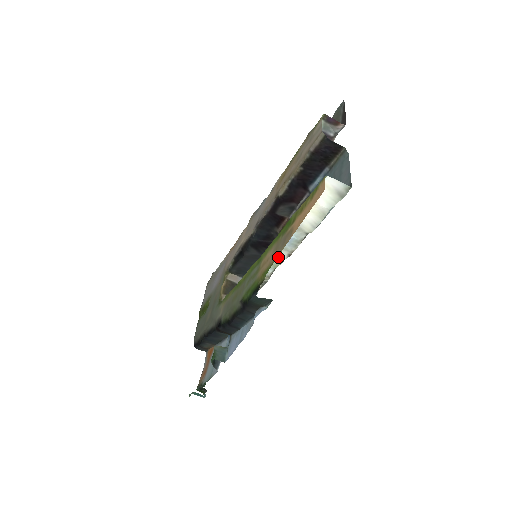
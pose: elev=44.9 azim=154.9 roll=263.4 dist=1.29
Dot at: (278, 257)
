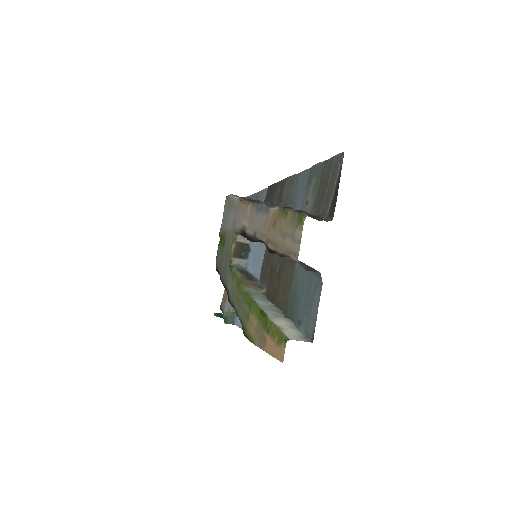
Dot at: (266, 302)
